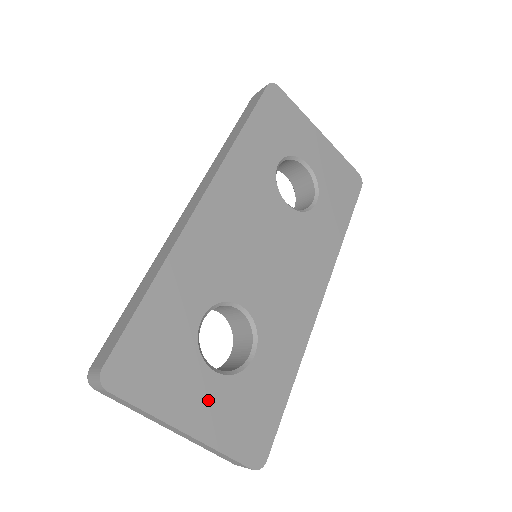
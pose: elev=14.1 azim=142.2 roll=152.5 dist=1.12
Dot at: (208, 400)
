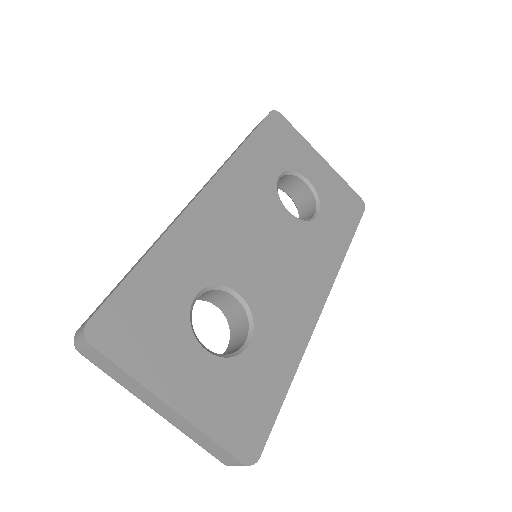
Dot at: (197, 377)
